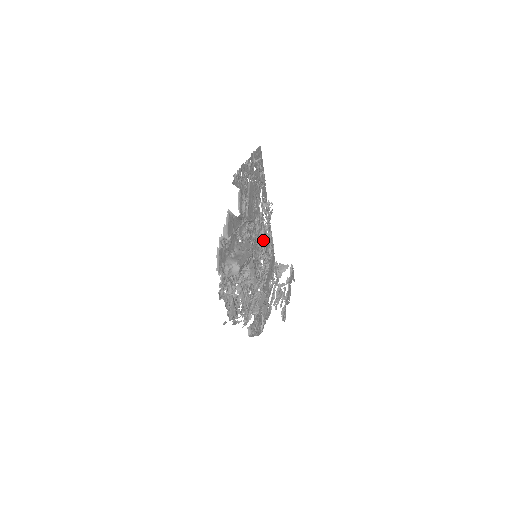
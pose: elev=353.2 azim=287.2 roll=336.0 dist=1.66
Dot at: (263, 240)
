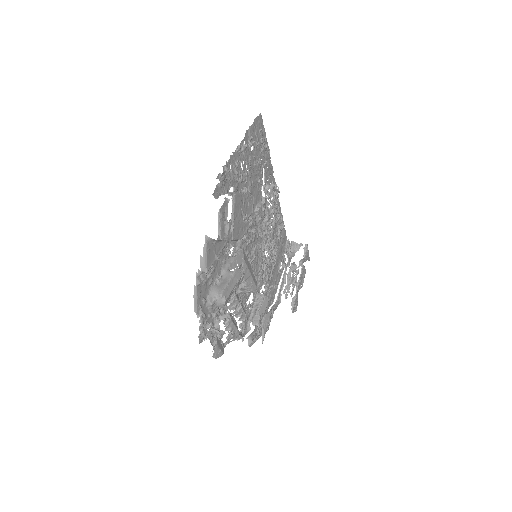
Dot at: (268, 227)
